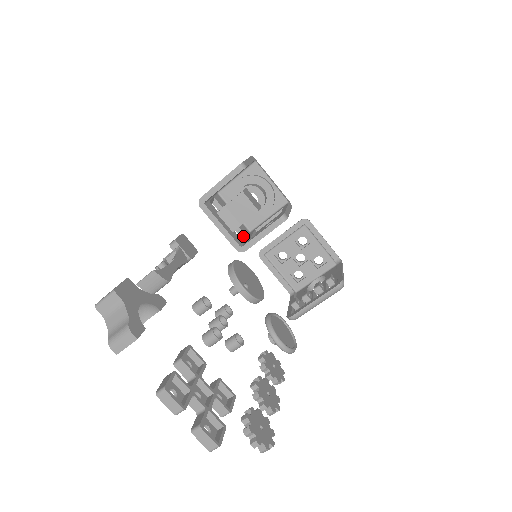
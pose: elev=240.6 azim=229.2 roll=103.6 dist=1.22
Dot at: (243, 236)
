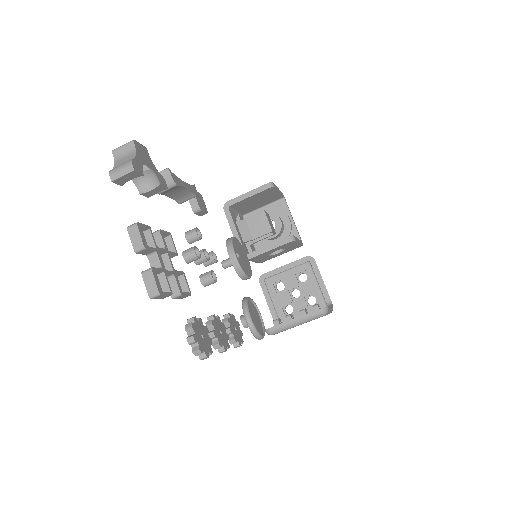
Dot at: occluded
